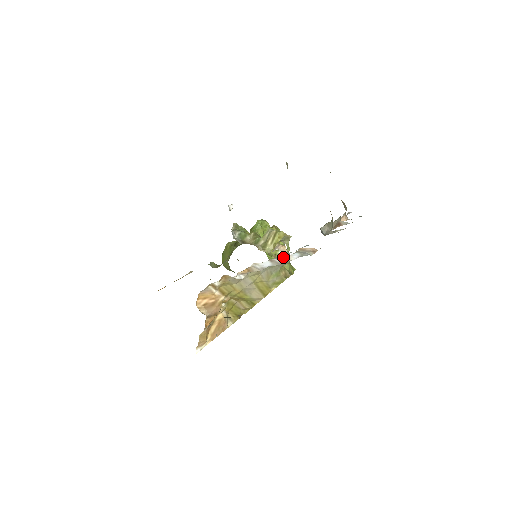
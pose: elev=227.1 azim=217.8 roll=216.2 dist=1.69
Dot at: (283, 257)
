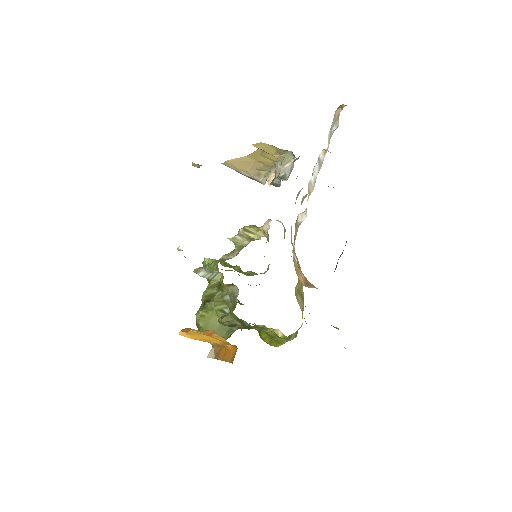
Dot at: occluded
